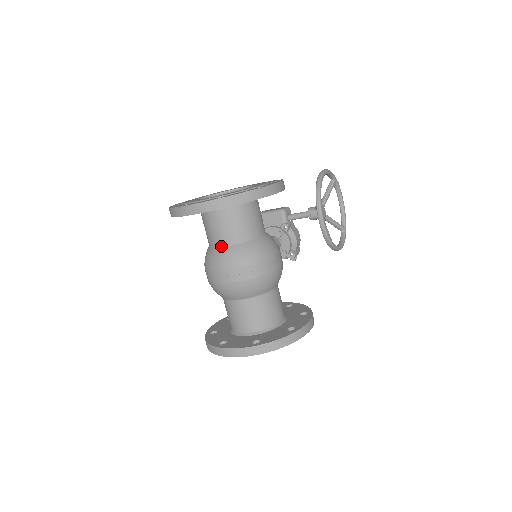
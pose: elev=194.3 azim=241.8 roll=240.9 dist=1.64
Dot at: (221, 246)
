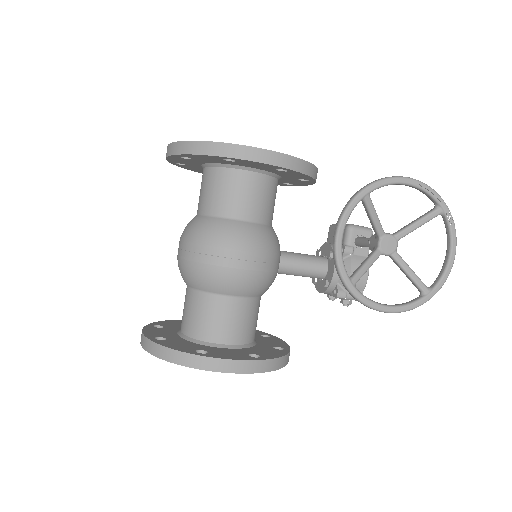
Dot at: (197, 214)
